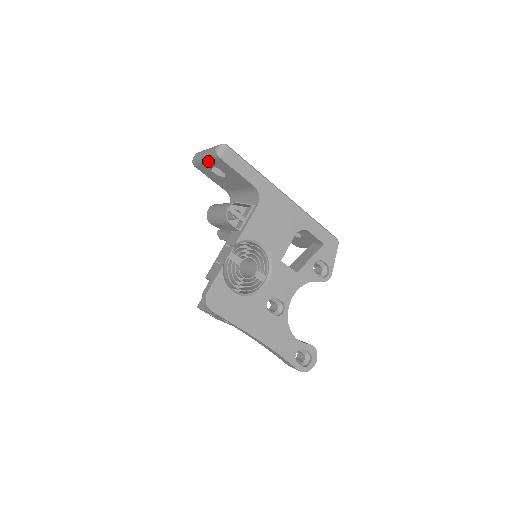
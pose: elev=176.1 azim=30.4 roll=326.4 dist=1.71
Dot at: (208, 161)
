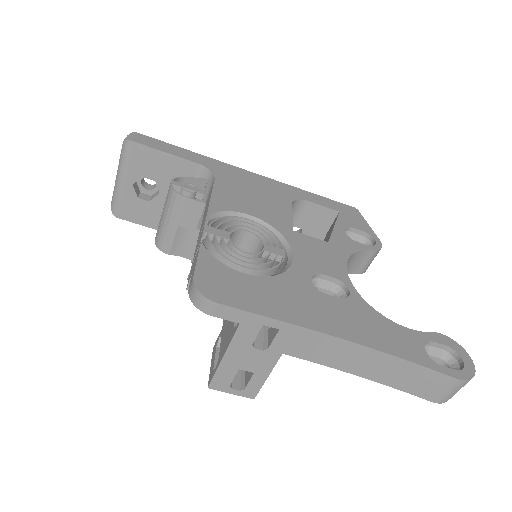
Dot at: (124, 175)
